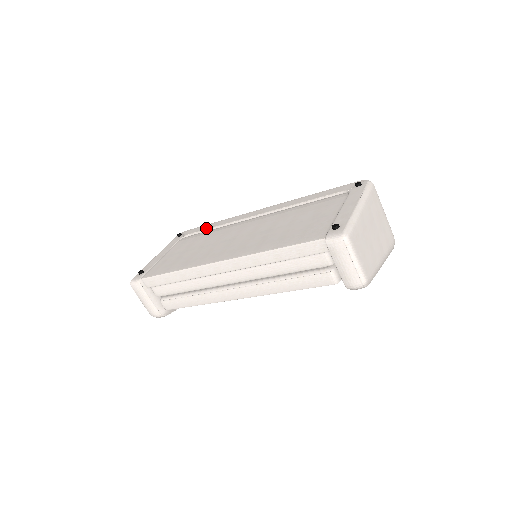
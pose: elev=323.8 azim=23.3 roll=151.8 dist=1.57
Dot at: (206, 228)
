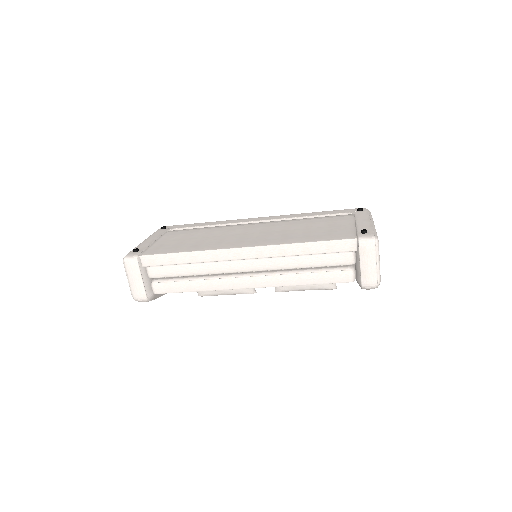
Dot at: (198, 225)
